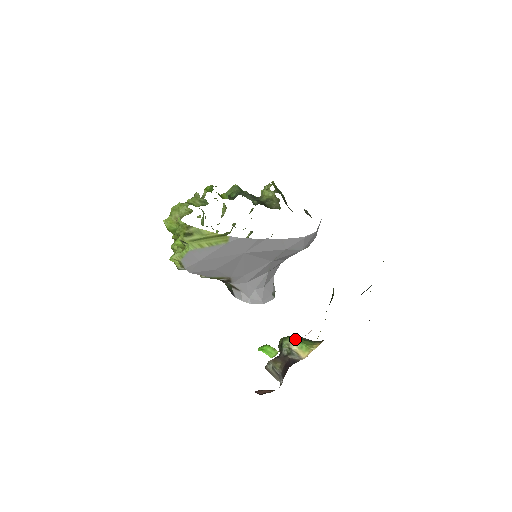
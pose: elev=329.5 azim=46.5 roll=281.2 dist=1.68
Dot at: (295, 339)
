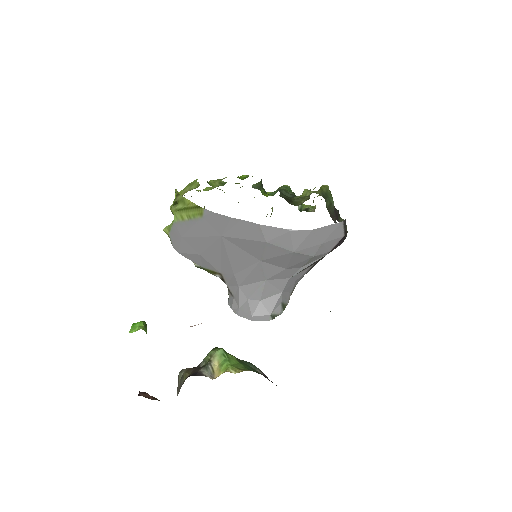
Dot at: (222, 352)
